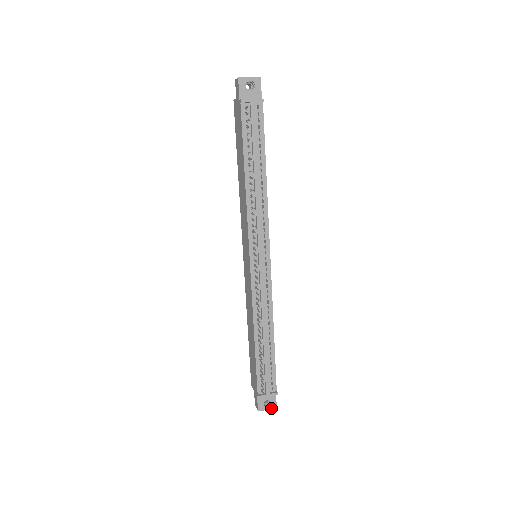
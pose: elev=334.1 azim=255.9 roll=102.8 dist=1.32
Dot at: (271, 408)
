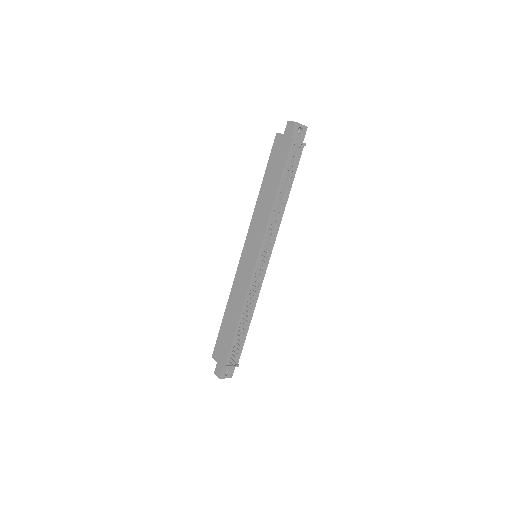
Dot at: (229, 377)
